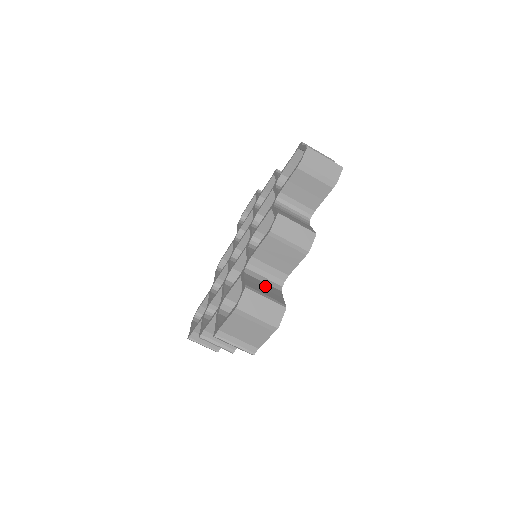
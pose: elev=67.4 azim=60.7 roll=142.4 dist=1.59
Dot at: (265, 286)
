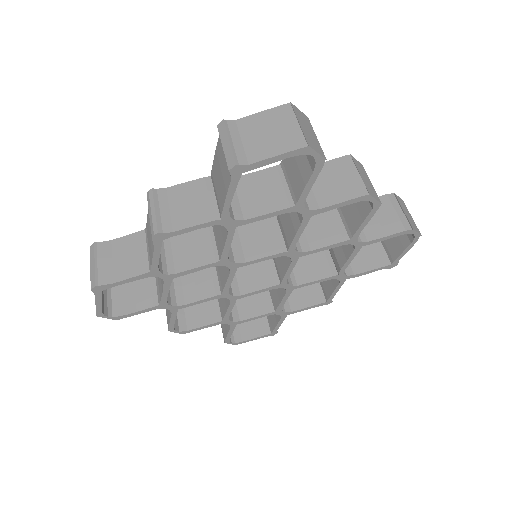
Dot at: occluded
